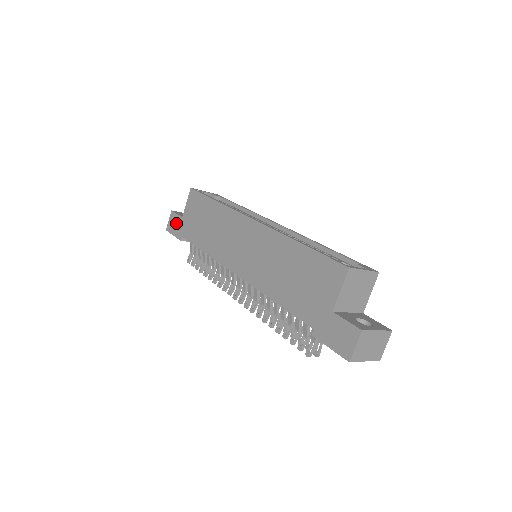
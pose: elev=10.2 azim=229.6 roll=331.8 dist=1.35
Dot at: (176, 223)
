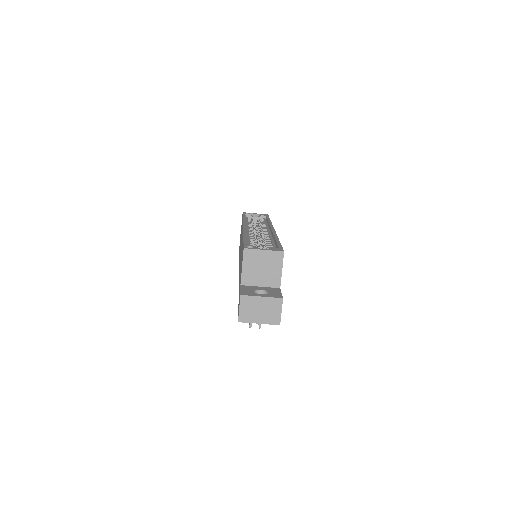
Dot at: occluded
